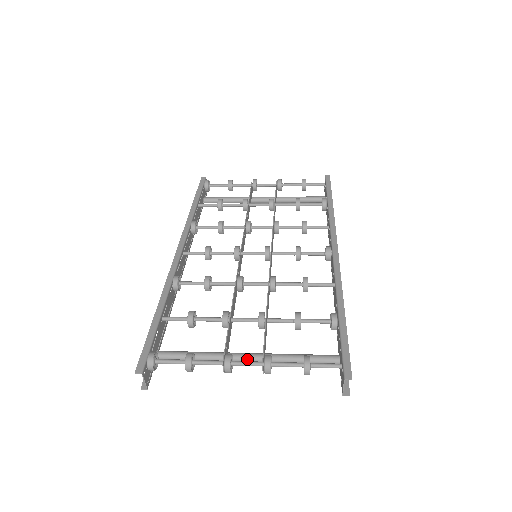
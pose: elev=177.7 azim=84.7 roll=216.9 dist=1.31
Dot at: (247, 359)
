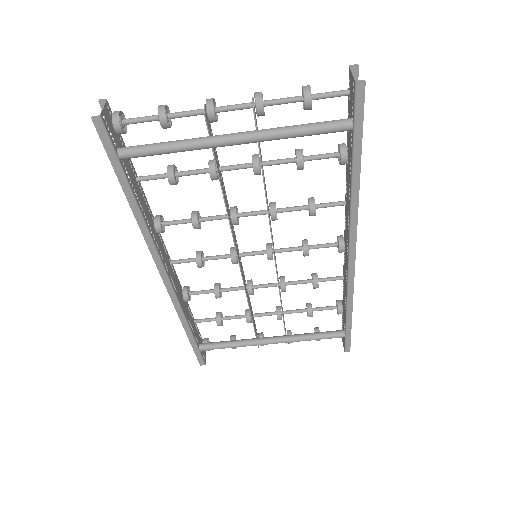
Dot at: (234, 133)
